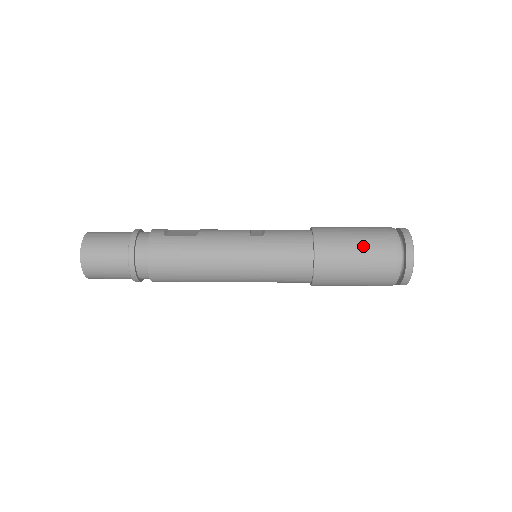
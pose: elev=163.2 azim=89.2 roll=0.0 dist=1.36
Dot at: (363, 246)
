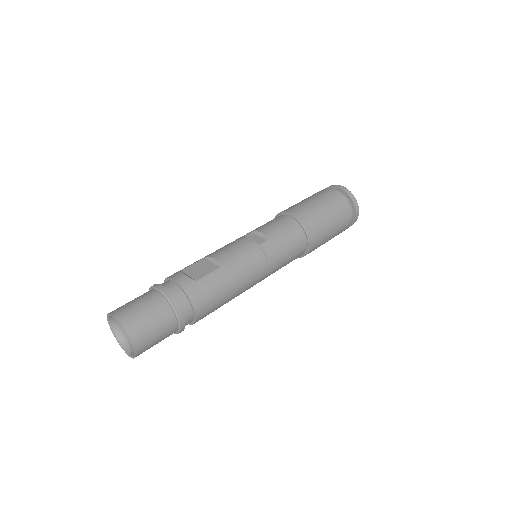
Dot at: (332, 215)
